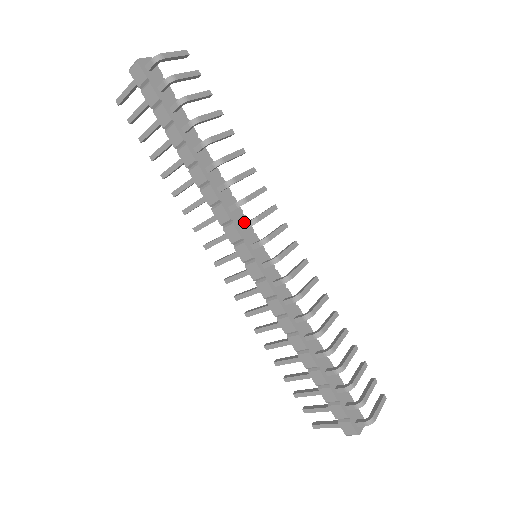
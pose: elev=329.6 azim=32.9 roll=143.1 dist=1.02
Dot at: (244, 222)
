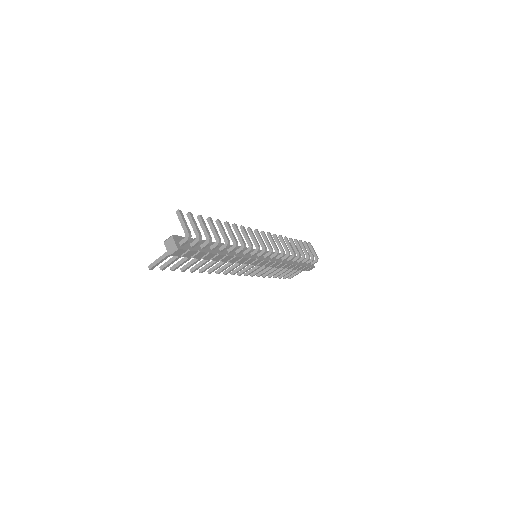
Dot at: occluded
